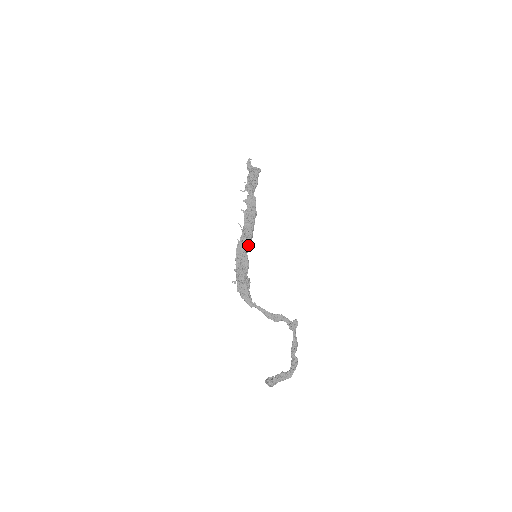
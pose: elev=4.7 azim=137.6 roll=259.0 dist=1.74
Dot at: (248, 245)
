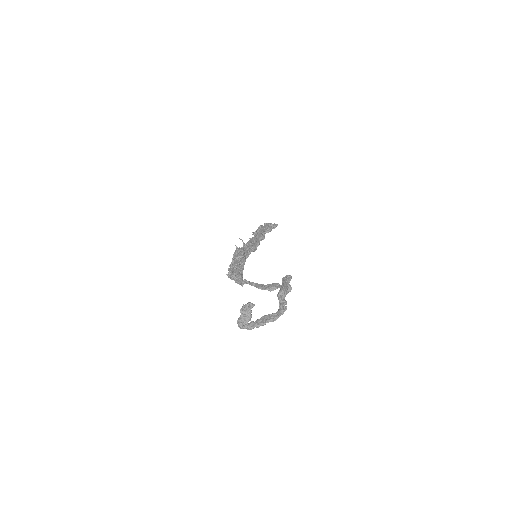
Dot at: (249, 252)
